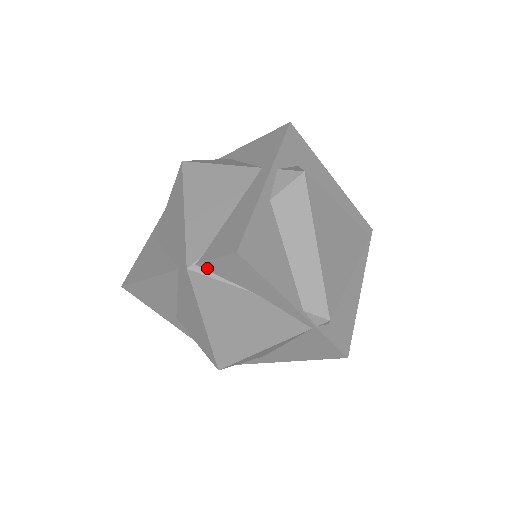
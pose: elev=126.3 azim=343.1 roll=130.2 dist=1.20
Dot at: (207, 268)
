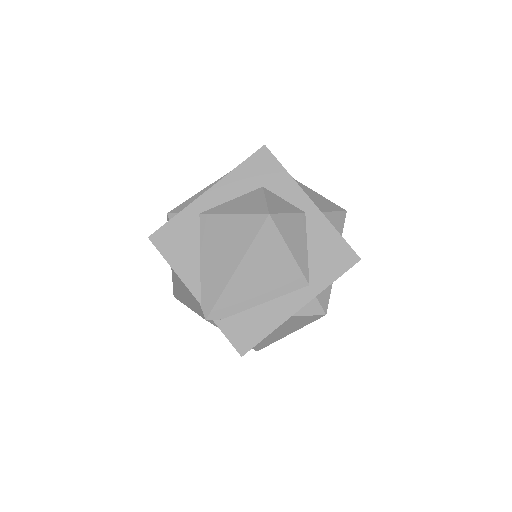
Dot at: (218, 325)
